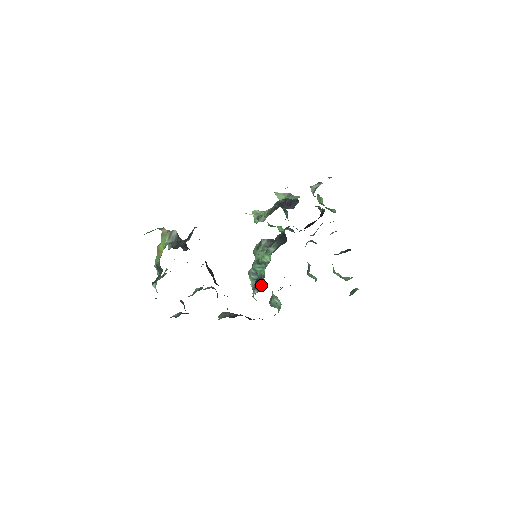
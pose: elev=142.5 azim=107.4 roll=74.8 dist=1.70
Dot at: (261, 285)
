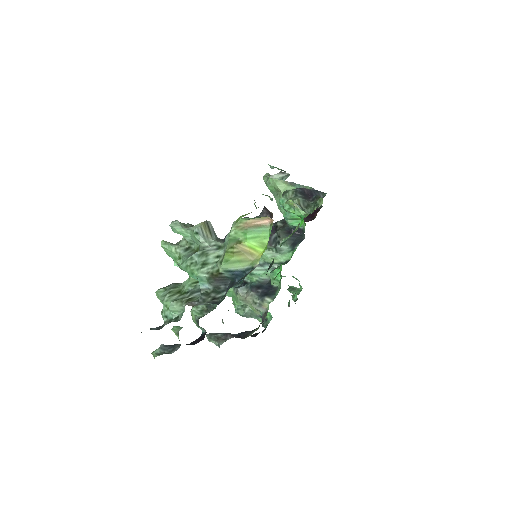
Dot at: (274, 291)
